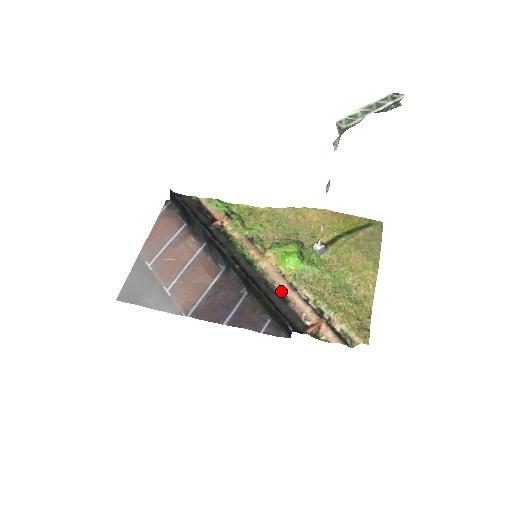
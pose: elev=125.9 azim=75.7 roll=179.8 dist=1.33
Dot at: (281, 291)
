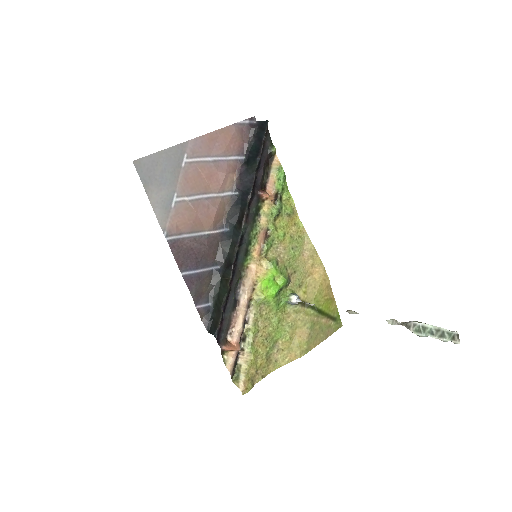
Dot at: (240, 296)
